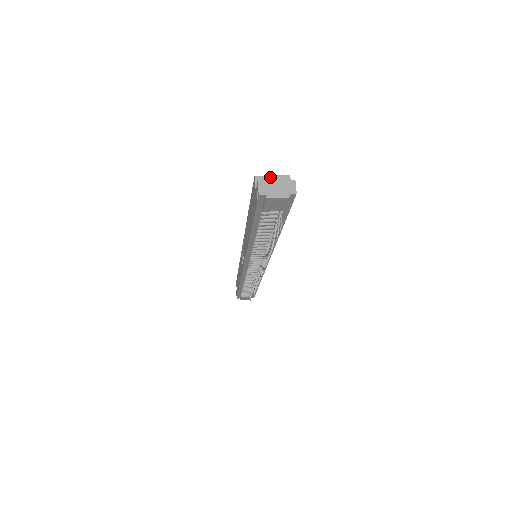
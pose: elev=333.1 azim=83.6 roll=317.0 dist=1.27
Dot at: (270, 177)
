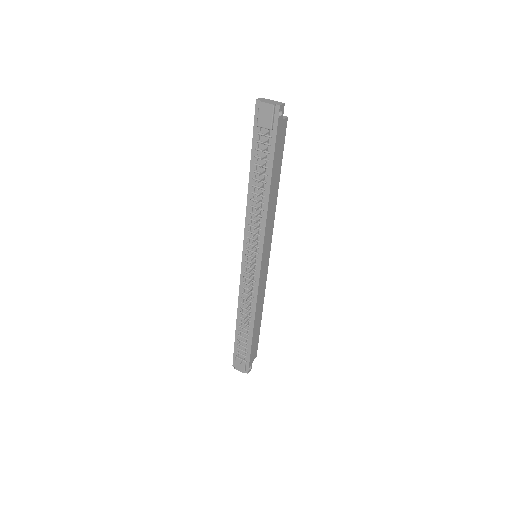
Dot at: occluded
